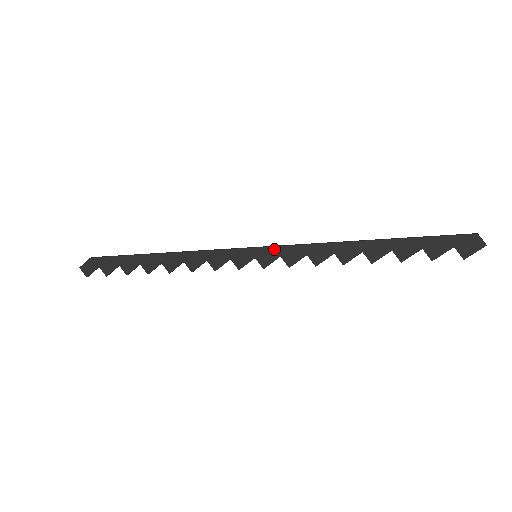
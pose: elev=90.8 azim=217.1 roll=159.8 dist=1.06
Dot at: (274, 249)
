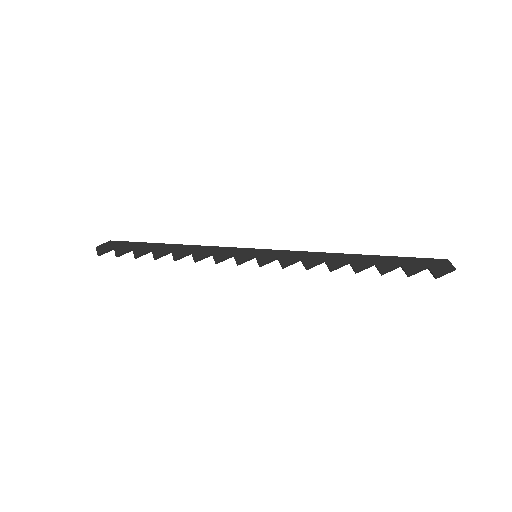
Dot at: (274, 252)
